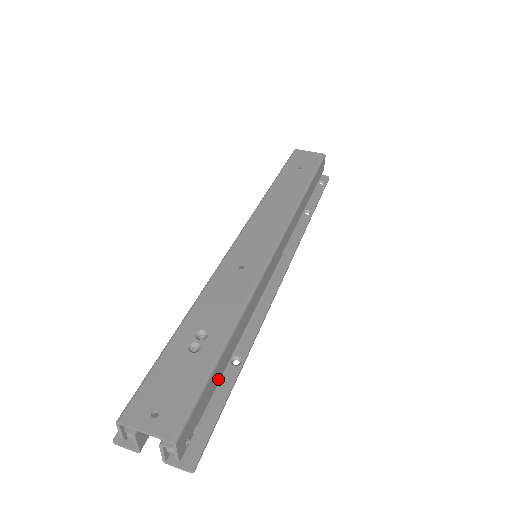
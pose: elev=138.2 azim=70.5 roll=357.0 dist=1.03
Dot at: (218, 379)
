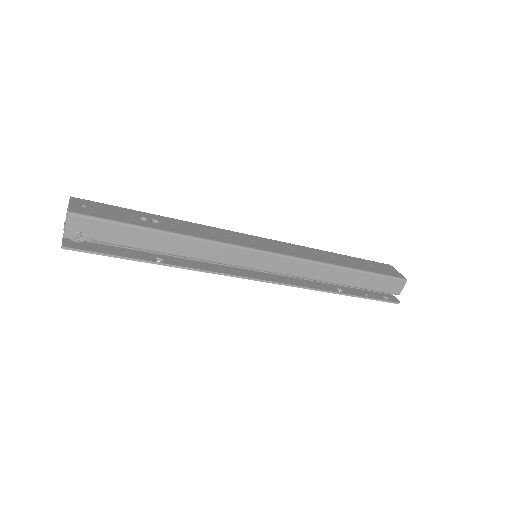
Dot at: (133, 244)
